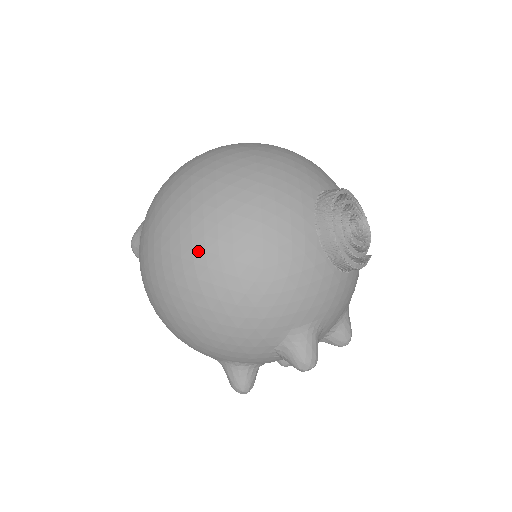
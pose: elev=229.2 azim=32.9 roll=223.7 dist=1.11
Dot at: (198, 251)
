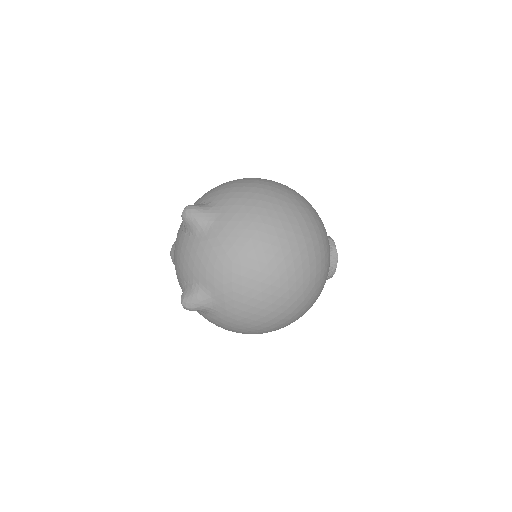
Dot at: occluded
